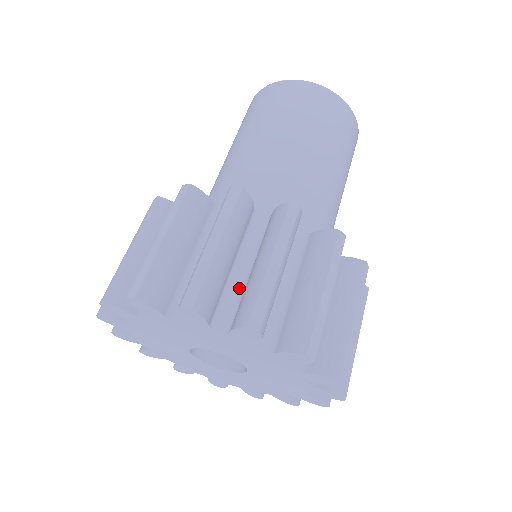
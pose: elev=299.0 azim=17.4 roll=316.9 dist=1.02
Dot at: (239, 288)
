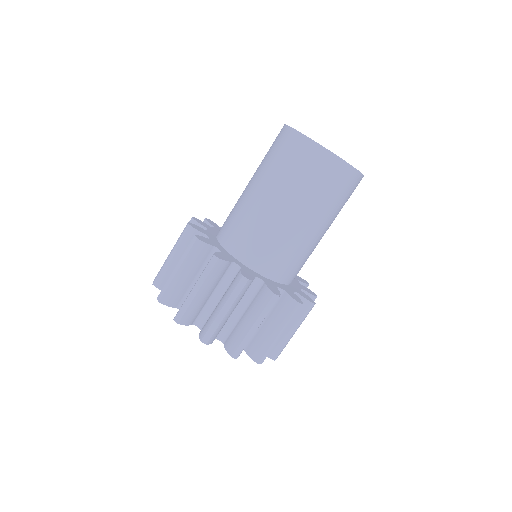
Dot at: occluded
